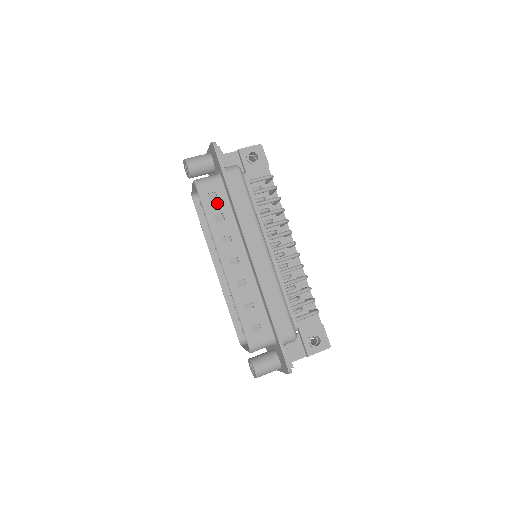
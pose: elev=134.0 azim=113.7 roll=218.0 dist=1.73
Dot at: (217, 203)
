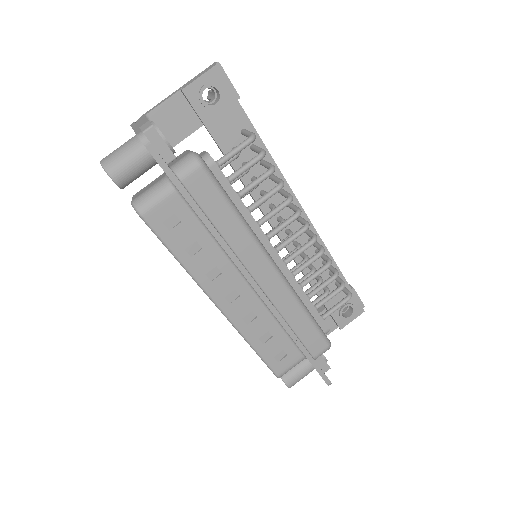
Dot at: (183, 230)
